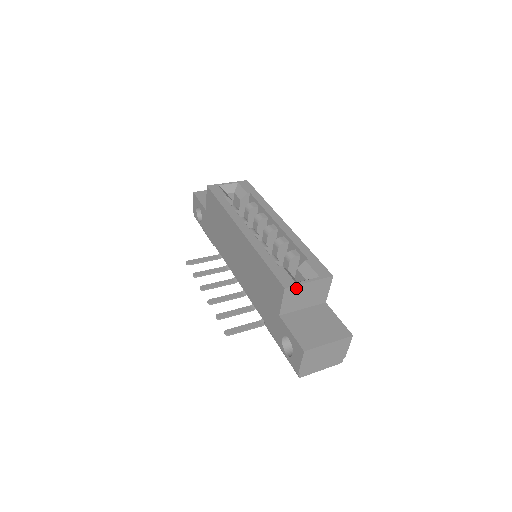
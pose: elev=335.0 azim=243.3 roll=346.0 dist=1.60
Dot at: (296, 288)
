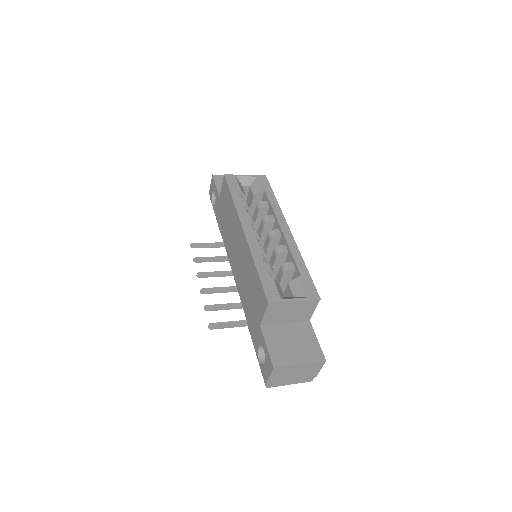
Dot at: (280, 304)
